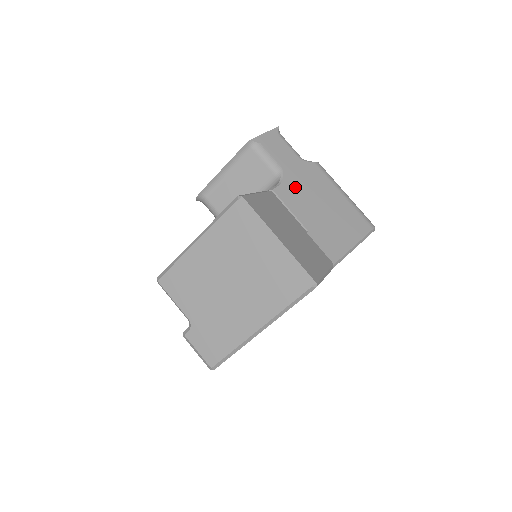
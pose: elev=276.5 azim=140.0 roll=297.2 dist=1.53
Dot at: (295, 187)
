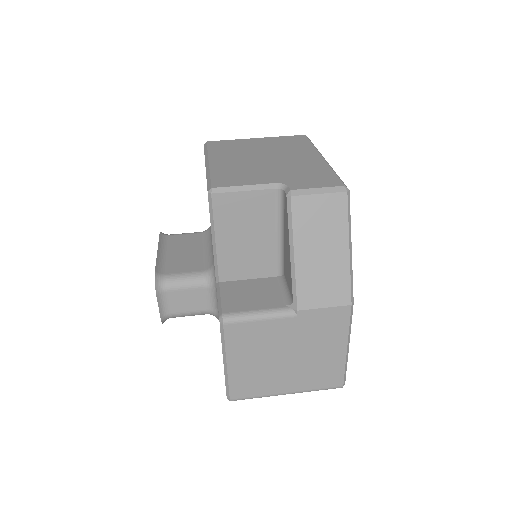
Dot at: occluded
